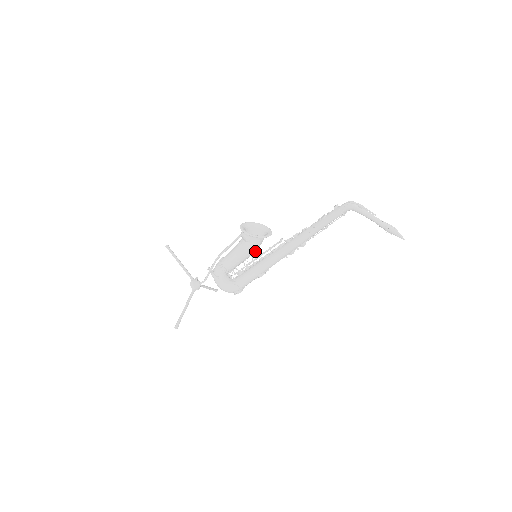
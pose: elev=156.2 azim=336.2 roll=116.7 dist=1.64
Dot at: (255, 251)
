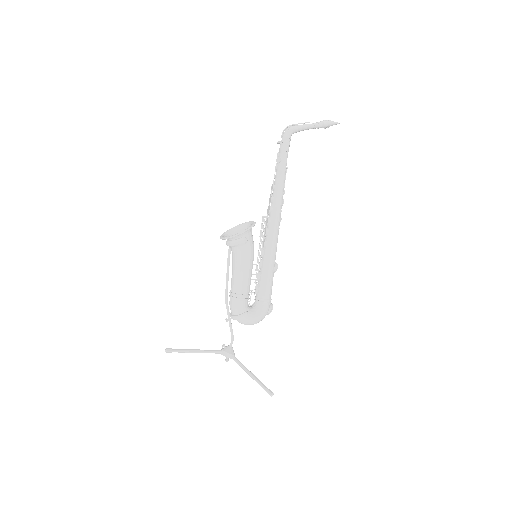
Dot at: occluded
